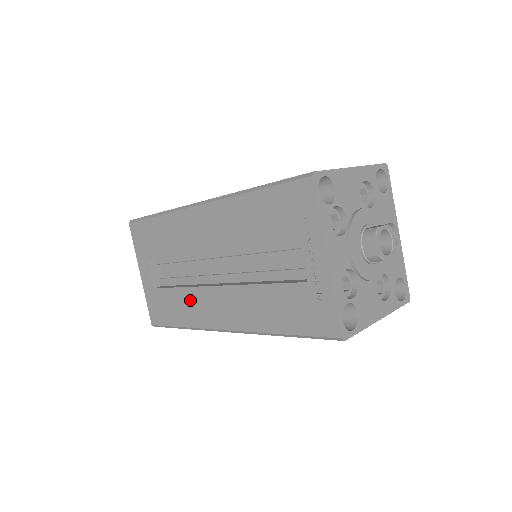
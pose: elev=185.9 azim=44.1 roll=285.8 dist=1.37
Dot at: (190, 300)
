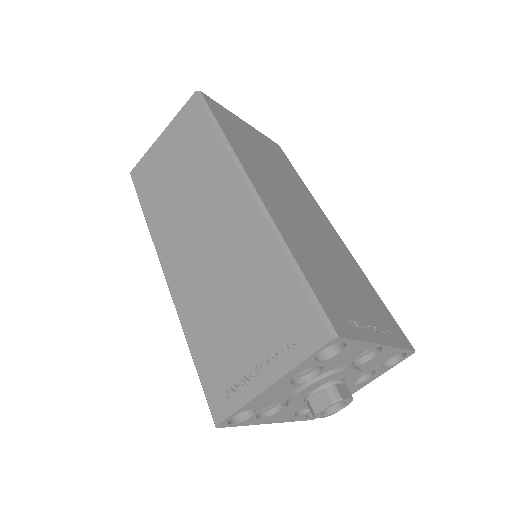
Dot at: occluded
